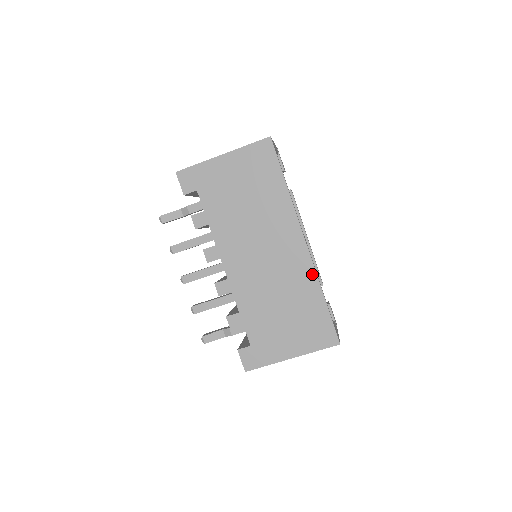
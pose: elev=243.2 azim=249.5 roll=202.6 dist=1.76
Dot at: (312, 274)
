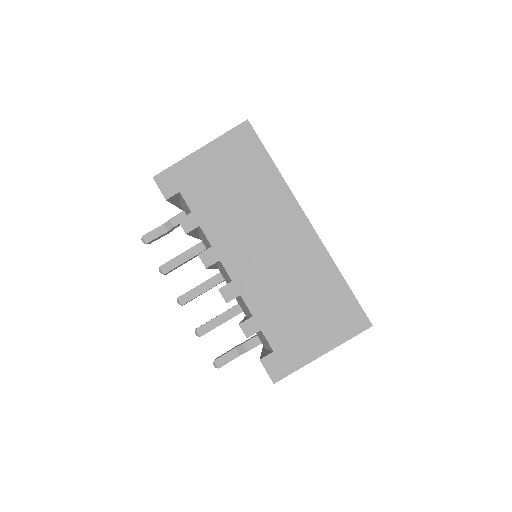
Dot at: (324, 255)
